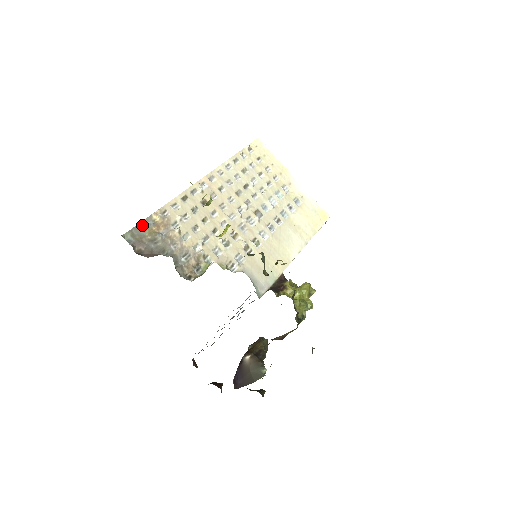
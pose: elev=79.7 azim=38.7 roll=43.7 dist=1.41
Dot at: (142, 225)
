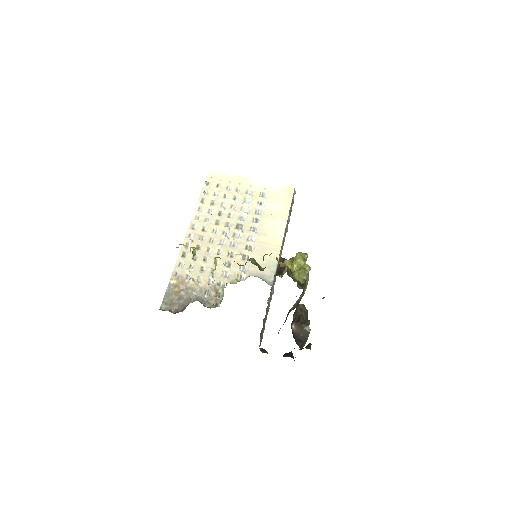
Dot at: (167, 293)
